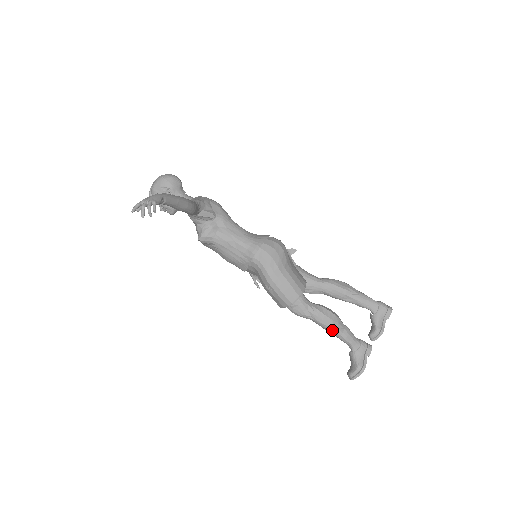
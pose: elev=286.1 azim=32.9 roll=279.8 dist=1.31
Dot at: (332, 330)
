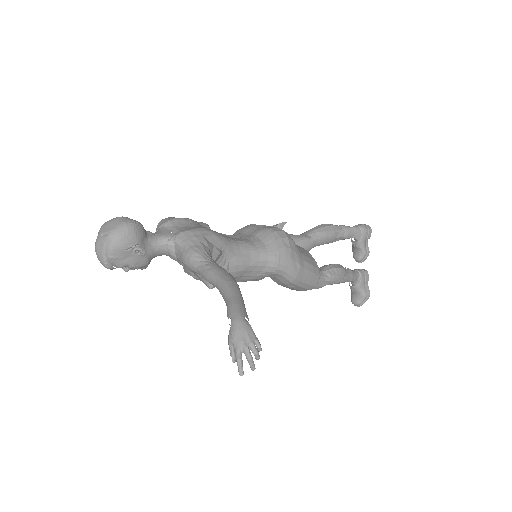
Dot at: (343, 282)
